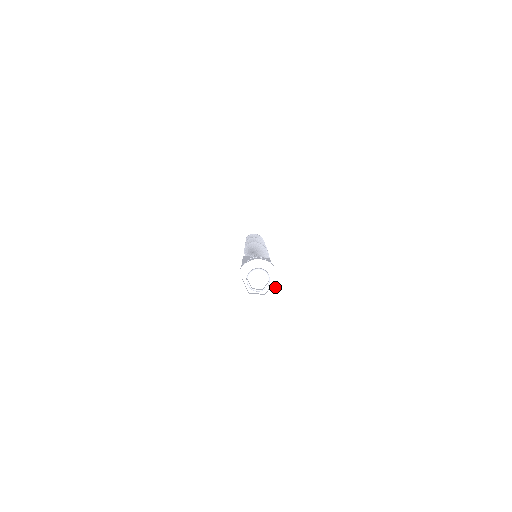
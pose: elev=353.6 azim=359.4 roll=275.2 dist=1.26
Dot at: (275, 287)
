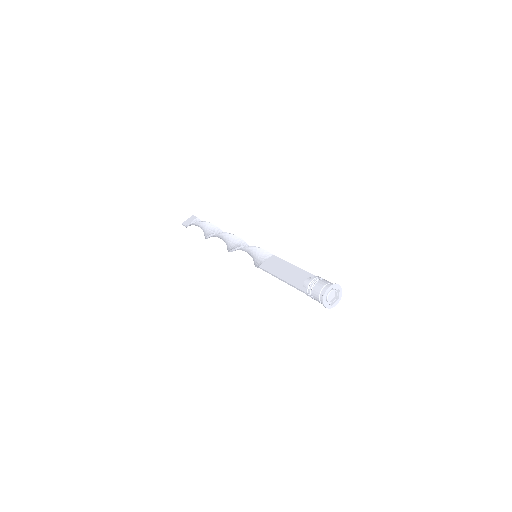
Dot at: (341, 292)
